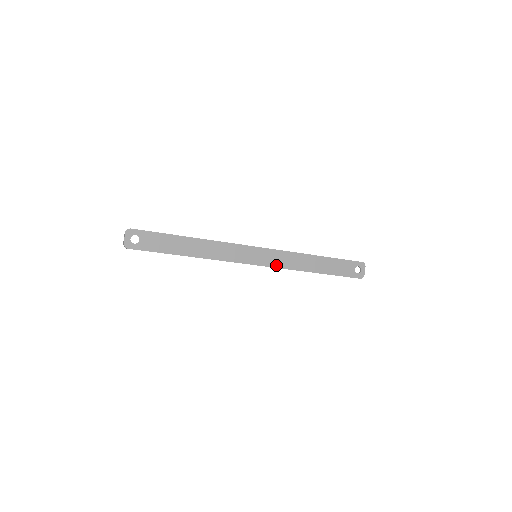
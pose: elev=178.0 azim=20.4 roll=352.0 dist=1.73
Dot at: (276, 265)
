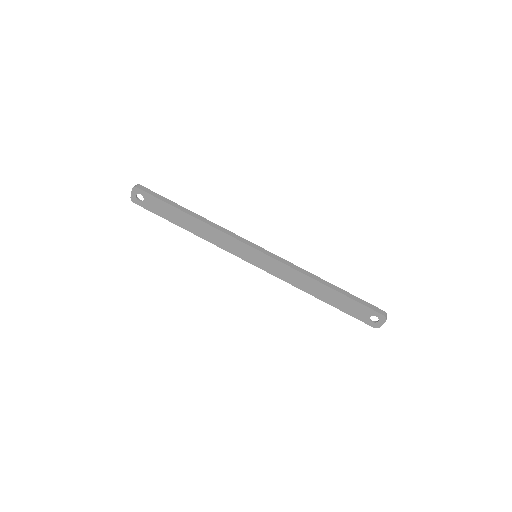
Dot at: (274, 273)
